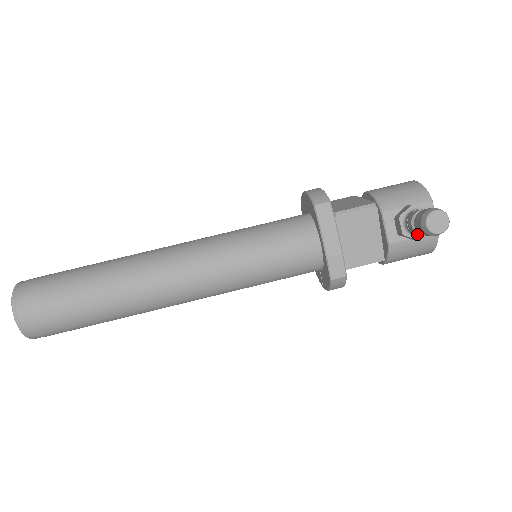
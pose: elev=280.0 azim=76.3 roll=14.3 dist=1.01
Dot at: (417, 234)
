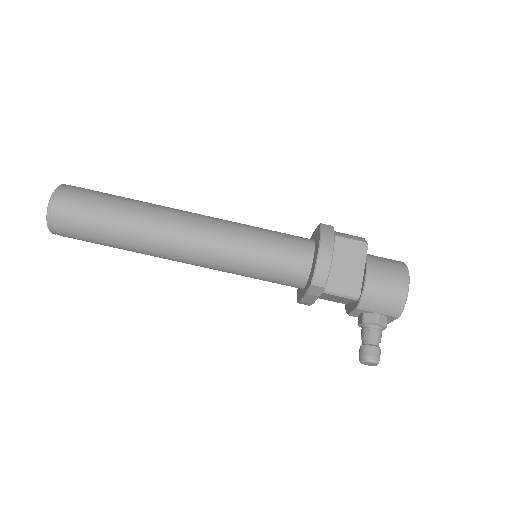
Dot at: occluded
